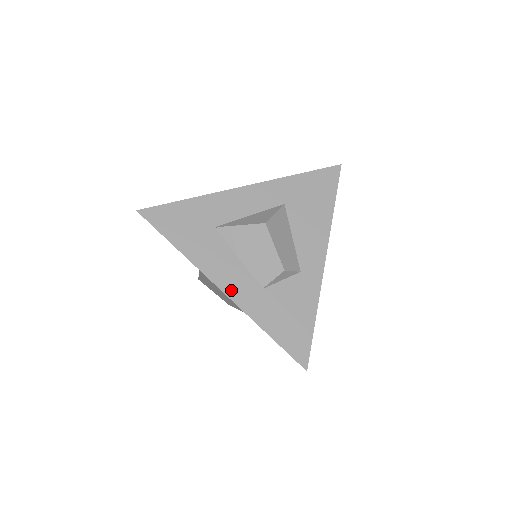
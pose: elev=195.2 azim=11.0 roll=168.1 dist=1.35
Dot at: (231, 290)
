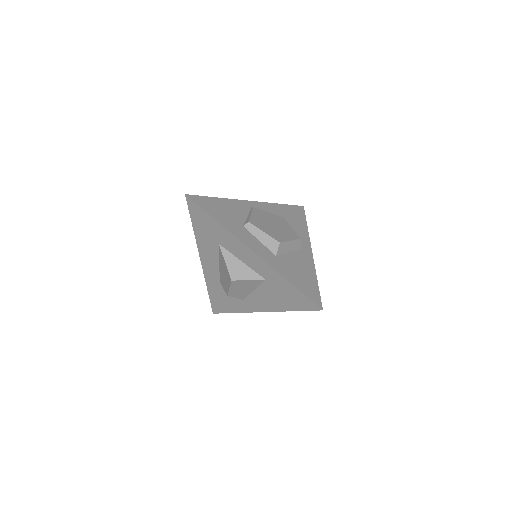
Dot at: (205, 266)
